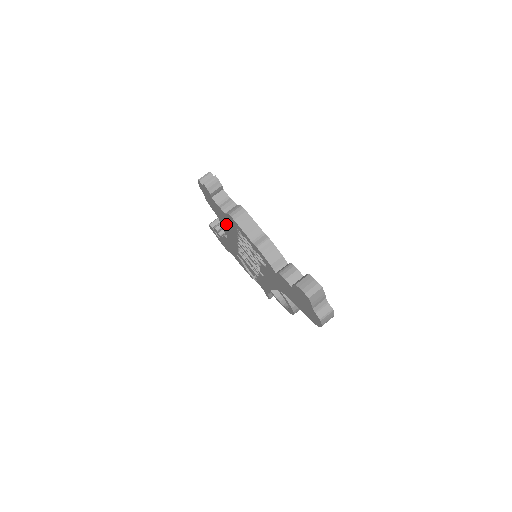
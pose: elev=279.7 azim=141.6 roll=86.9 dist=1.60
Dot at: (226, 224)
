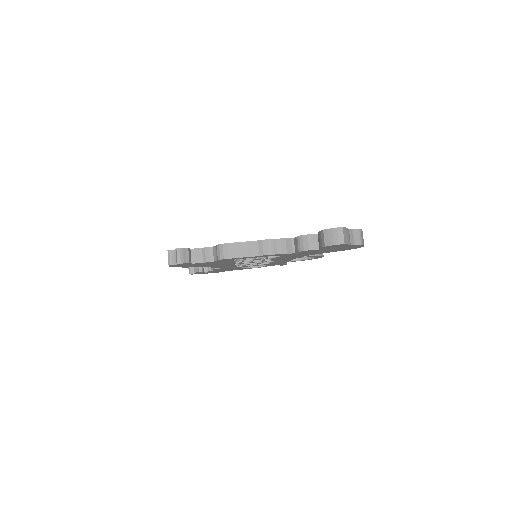
Dot at: (216, 264)
